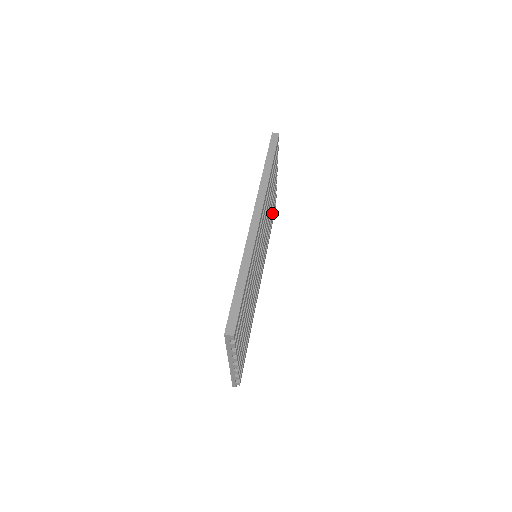
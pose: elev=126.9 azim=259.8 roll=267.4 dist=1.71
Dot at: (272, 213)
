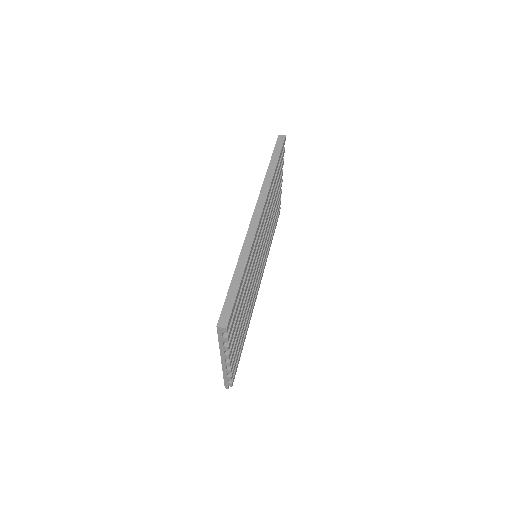
Dot at: (275, 217)
